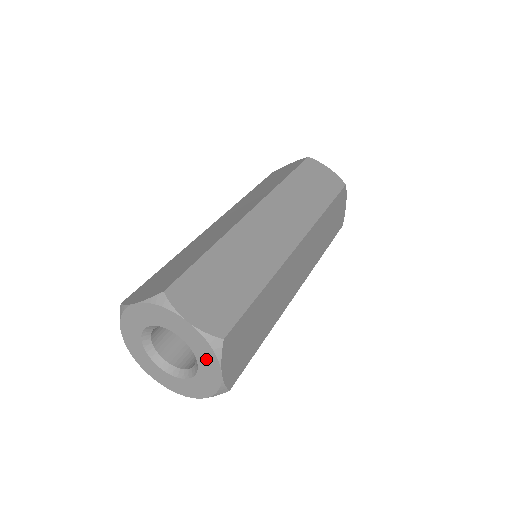
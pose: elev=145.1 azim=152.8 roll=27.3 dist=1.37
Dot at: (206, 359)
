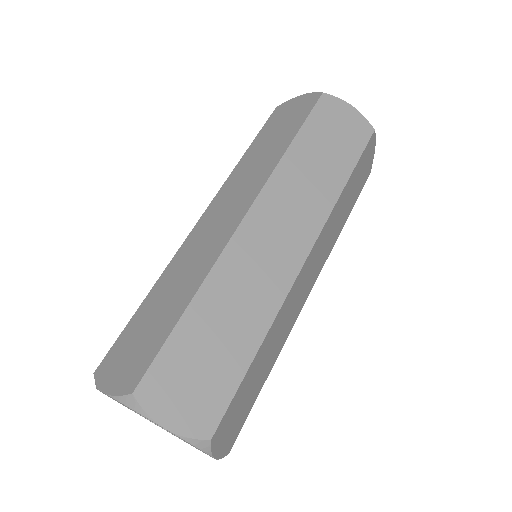
Dot at: occluded
